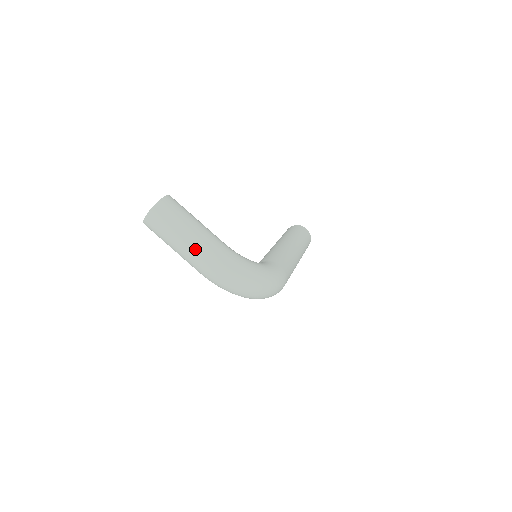
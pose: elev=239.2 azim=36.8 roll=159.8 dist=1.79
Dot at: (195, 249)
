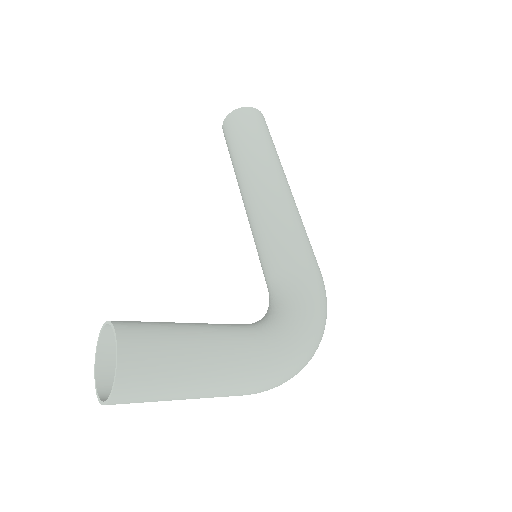
Dot at: (225, 390)
